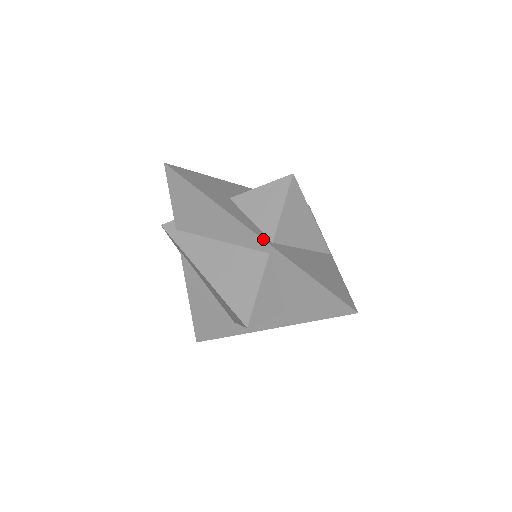
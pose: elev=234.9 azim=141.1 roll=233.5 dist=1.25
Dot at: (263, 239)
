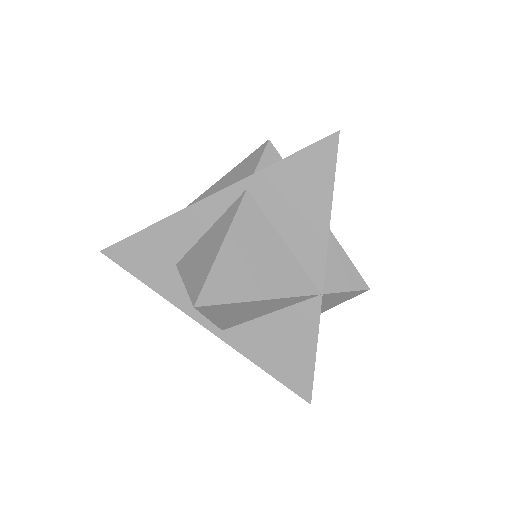
Dot at: (210, 331)
